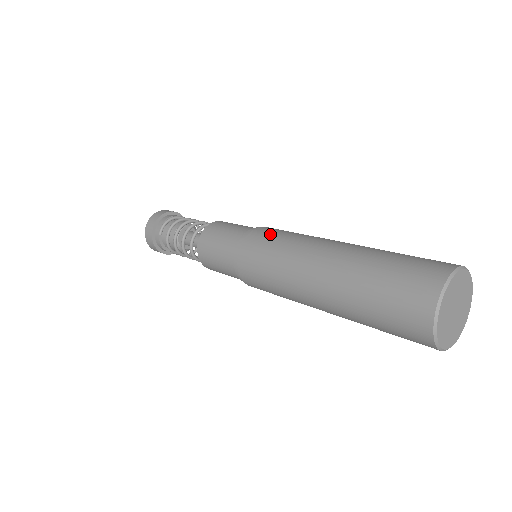
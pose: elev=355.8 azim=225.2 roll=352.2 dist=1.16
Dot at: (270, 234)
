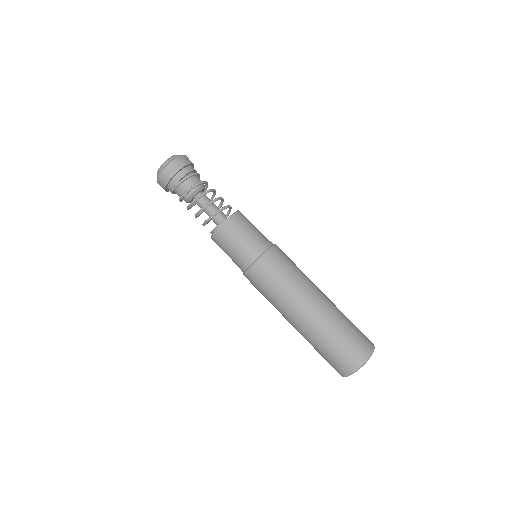
Dot at: (273, 271)
